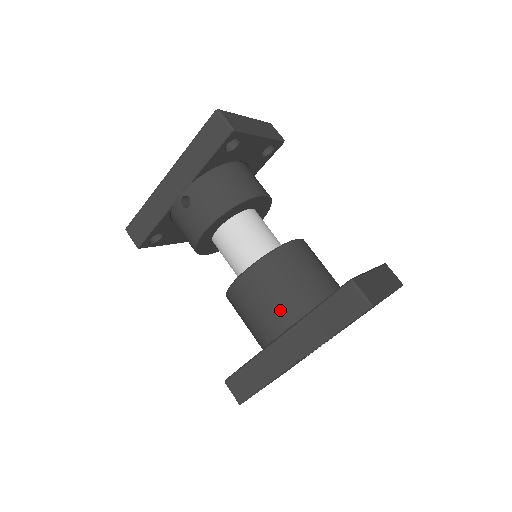
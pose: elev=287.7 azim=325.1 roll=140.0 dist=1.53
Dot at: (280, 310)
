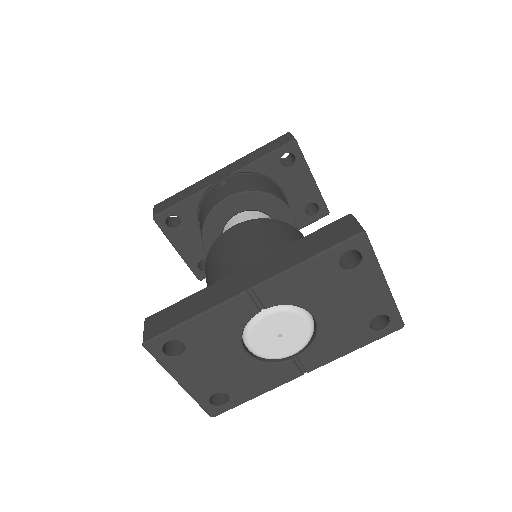
Dot at: (258, 249)
